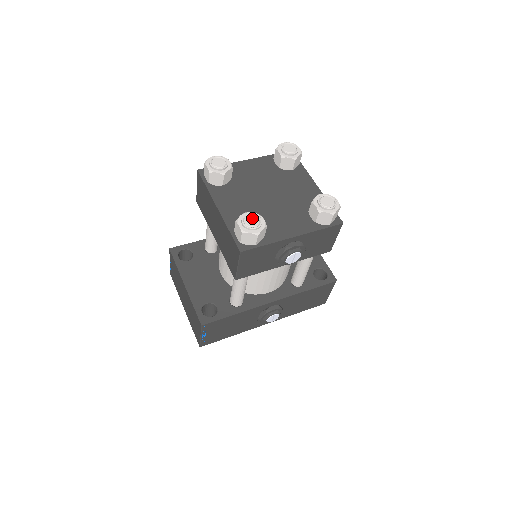
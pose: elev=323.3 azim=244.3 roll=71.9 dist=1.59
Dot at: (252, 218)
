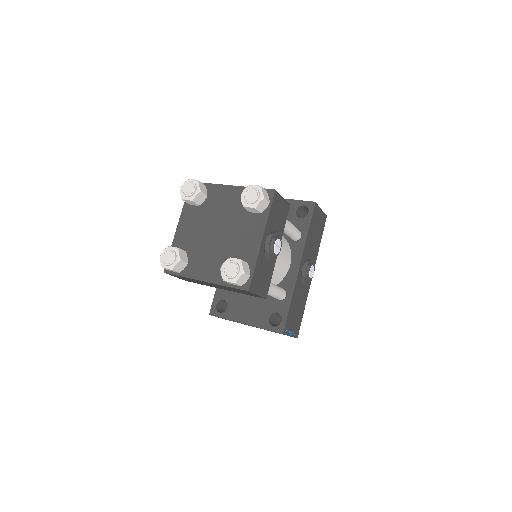
Dot at: (228, 268)
